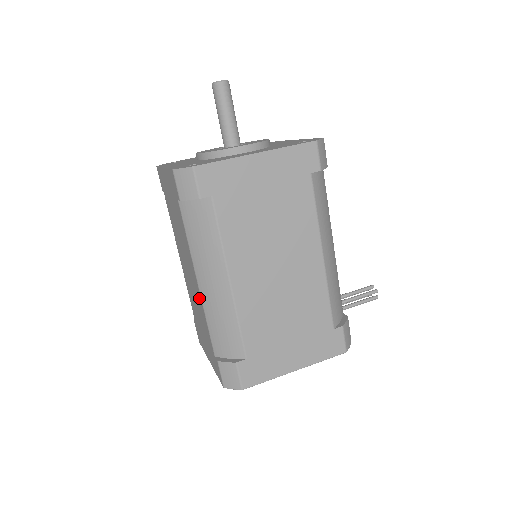
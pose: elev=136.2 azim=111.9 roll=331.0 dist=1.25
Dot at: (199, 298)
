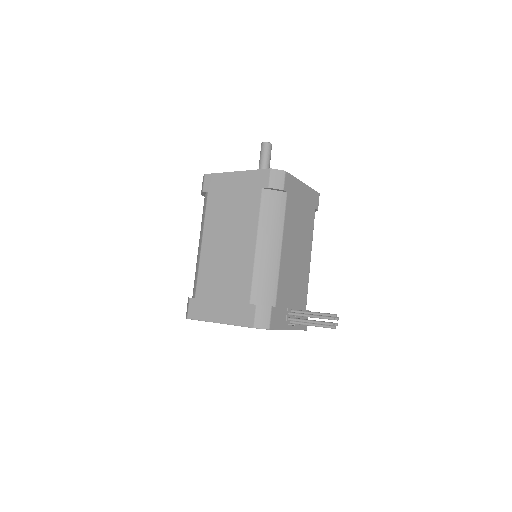
Dot at: occluded
